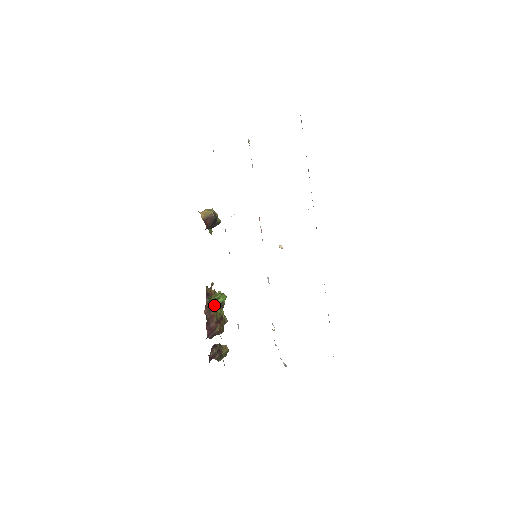
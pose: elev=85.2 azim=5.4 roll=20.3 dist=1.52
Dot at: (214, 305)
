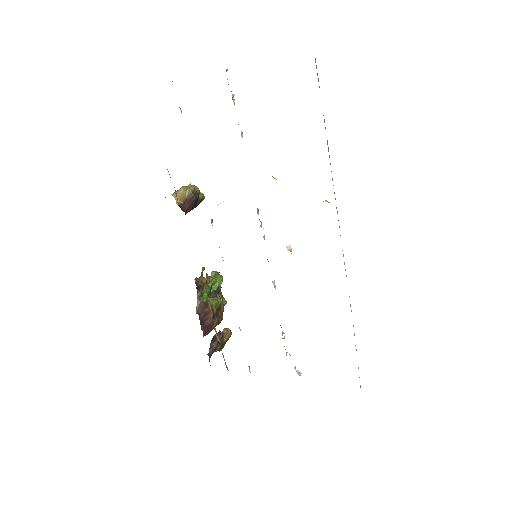
Dot at: (208, 295)
